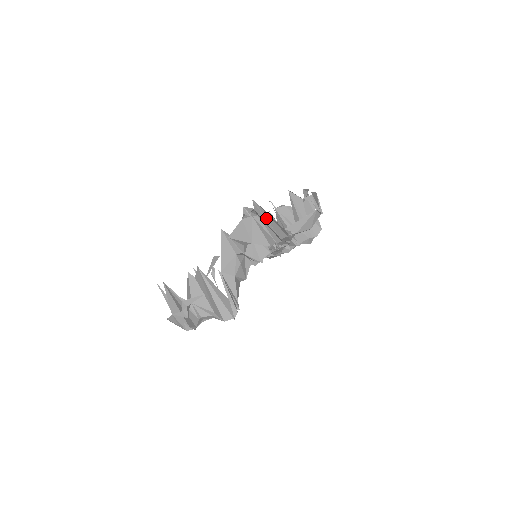
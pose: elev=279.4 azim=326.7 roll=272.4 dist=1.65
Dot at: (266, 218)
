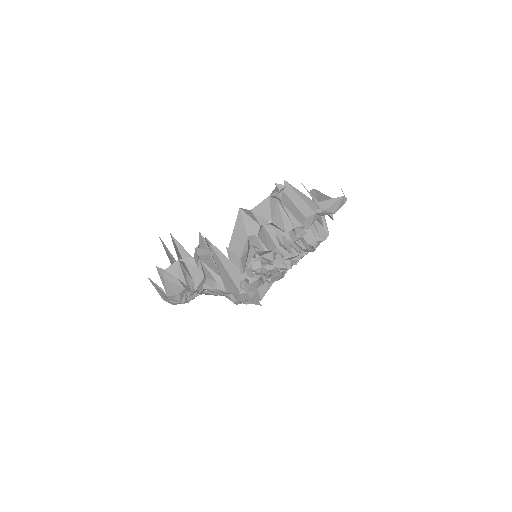
Dot at: (294, 198)
